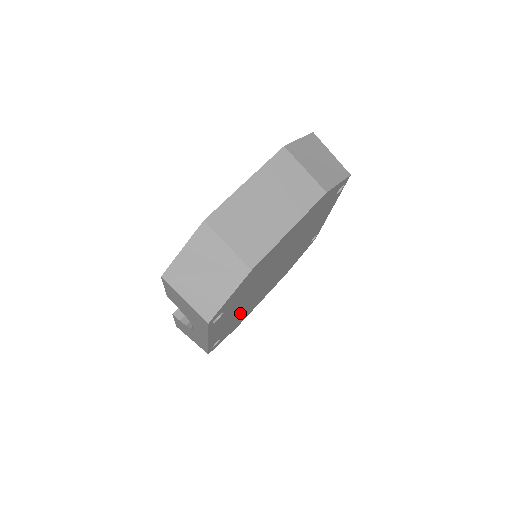
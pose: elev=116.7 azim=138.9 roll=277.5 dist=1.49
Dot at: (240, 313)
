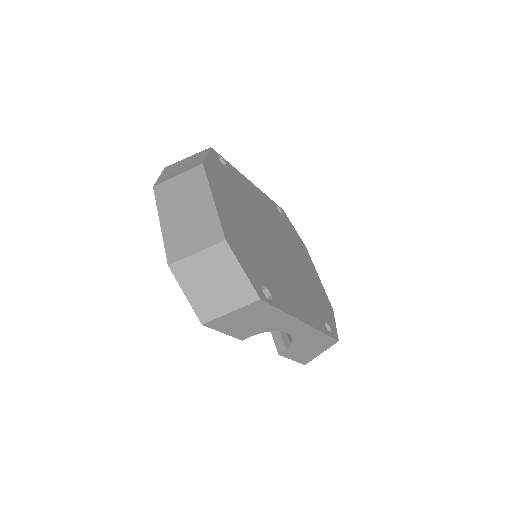
Dot at: (304, 291)
